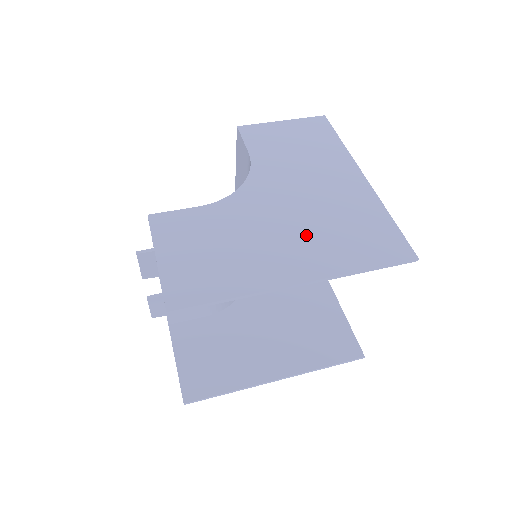
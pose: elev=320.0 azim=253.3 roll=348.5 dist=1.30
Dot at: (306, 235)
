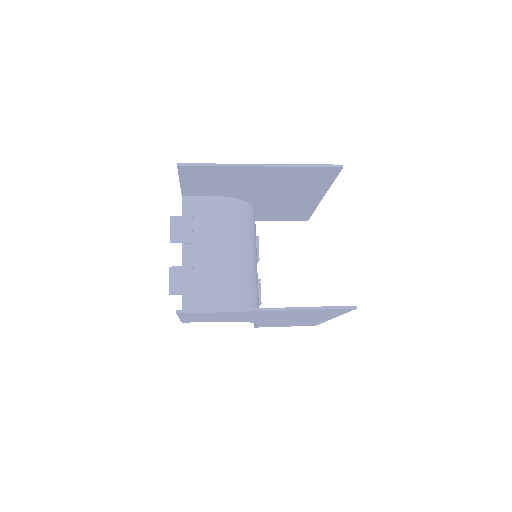
Dot at: occluded
